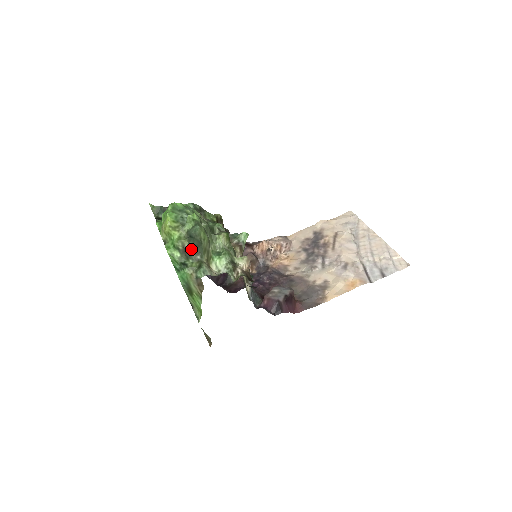
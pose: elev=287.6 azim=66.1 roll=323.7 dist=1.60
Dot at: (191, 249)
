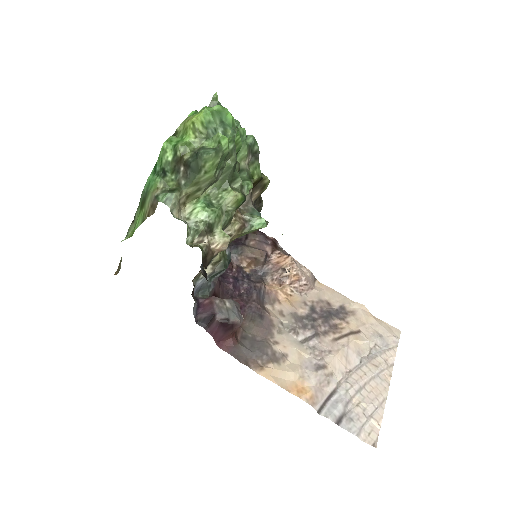
Dot at: (185, 166)
